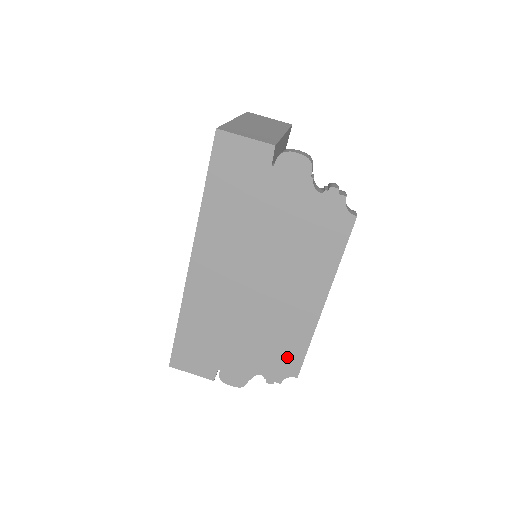
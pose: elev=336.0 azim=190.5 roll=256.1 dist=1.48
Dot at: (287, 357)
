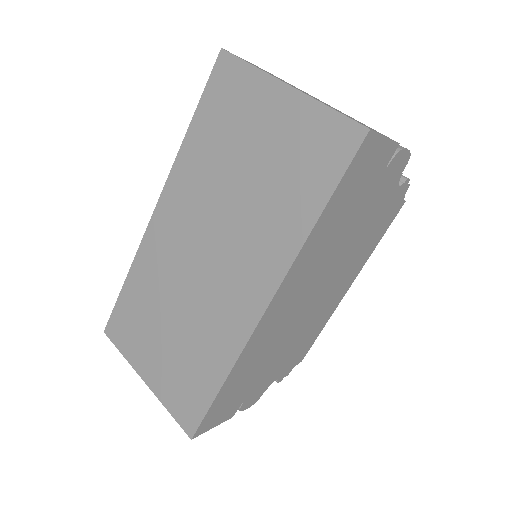
Dot at: (303, 349)
